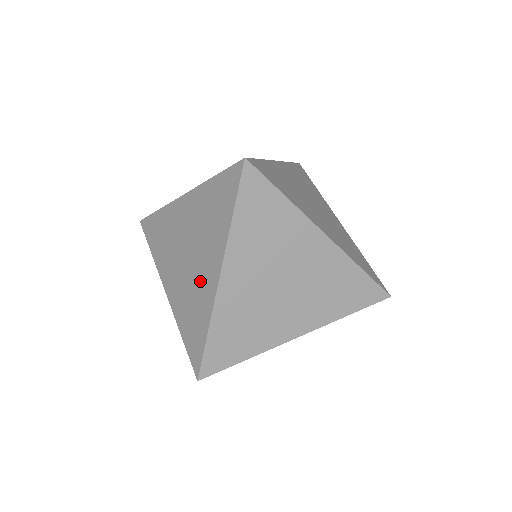
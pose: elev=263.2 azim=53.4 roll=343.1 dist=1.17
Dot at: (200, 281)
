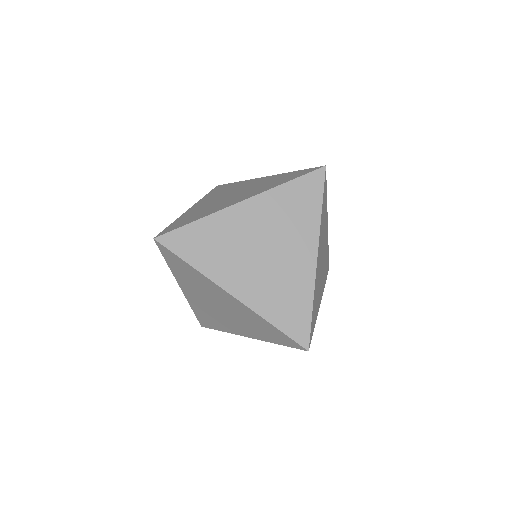
Dot at: (225, 203)
